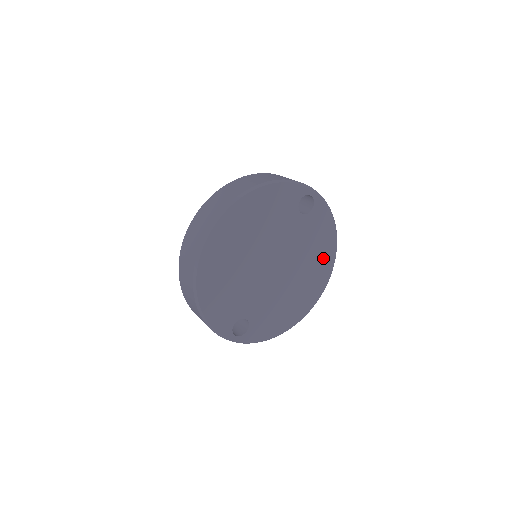
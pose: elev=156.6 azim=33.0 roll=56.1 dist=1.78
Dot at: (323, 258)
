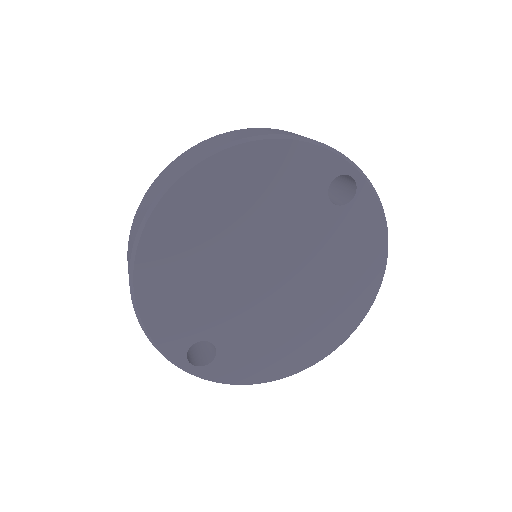
Dot at: (358, 284)
